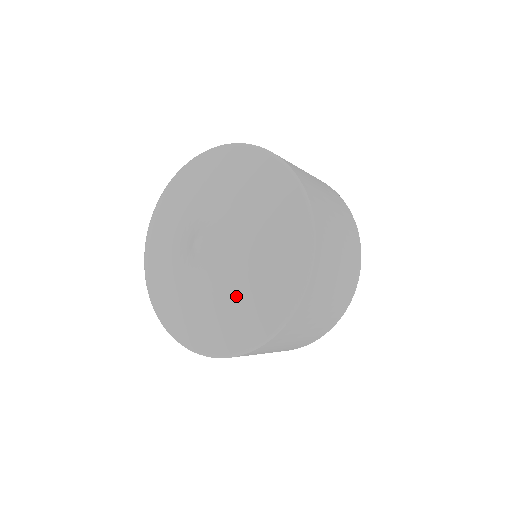
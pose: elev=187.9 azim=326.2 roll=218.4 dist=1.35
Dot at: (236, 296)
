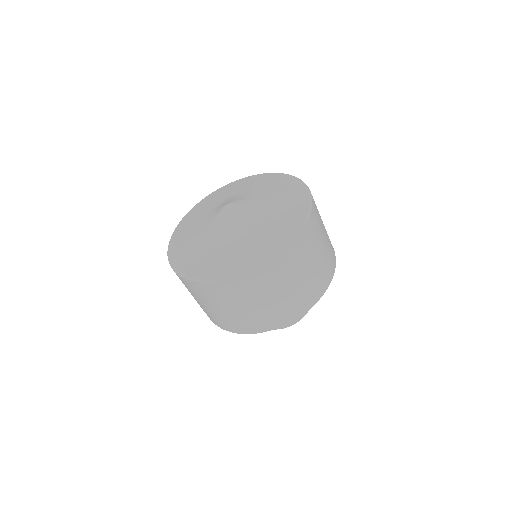
Dot at: (217, 246)
